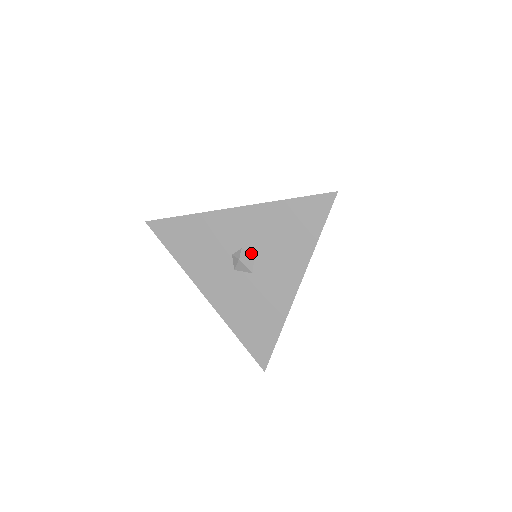
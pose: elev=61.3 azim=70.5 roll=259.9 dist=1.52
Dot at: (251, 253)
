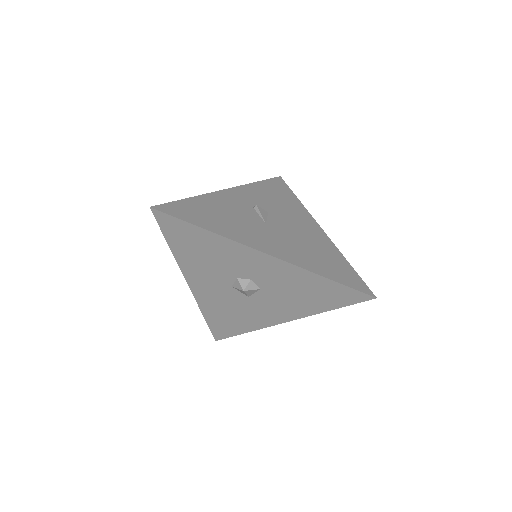
Dot at: (258, 287)
